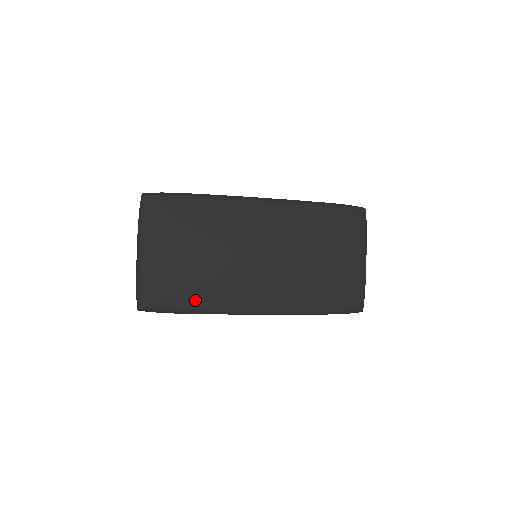
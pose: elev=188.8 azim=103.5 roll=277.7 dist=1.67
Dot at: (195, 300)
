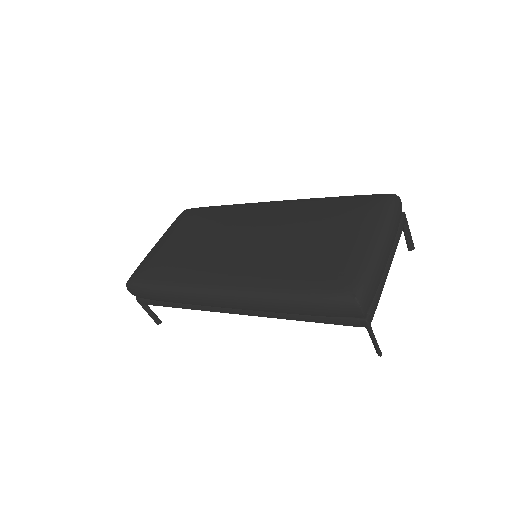
Dot at: (167, 275)
